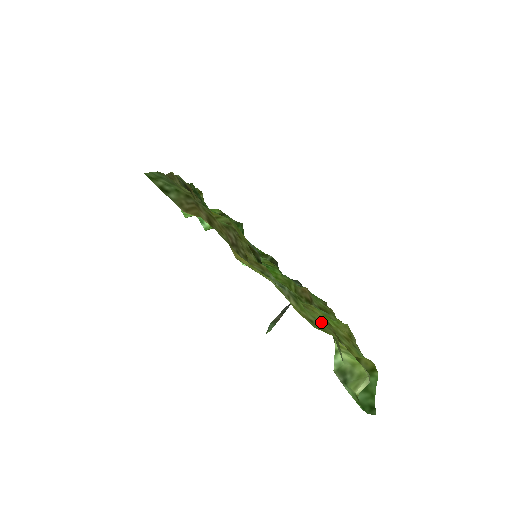
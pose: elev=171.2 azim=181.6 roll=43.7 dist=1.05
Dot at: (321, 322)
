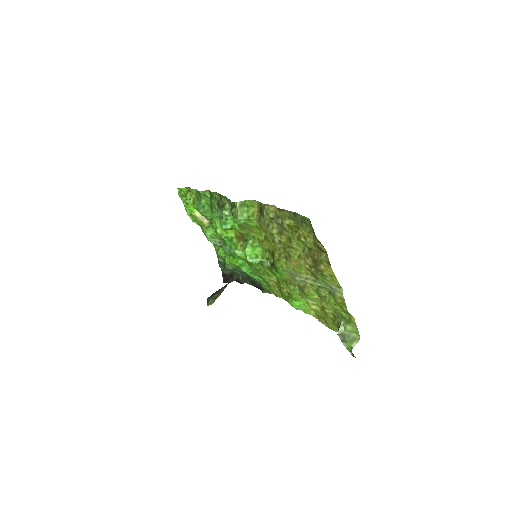
Dot at: (337, 308)
